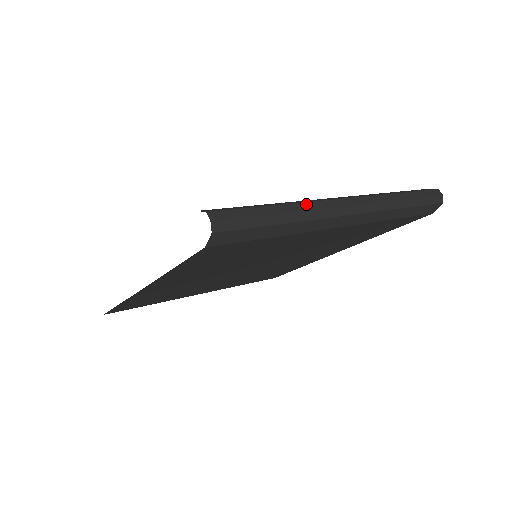
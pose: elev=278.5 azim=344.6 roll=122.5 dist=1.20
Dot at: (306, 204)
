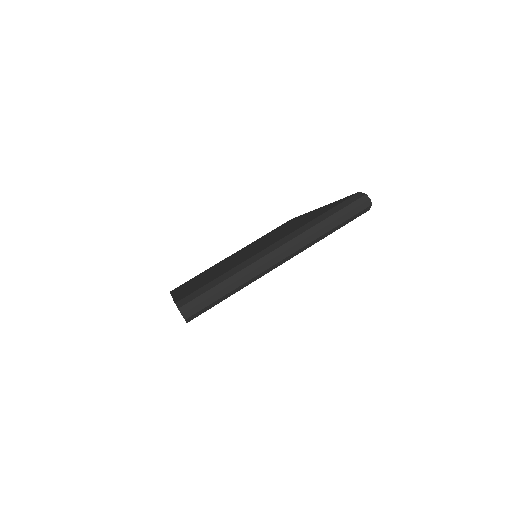
Dot at: (245, 270)
